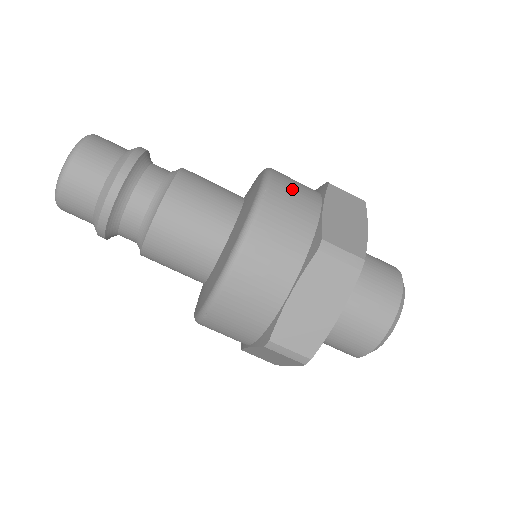
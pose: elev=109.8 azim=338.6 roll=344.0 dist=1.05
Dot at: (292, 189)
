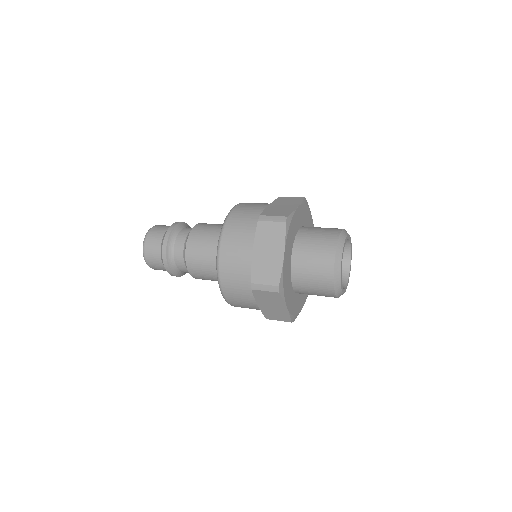
Dot at: (234, 245)
